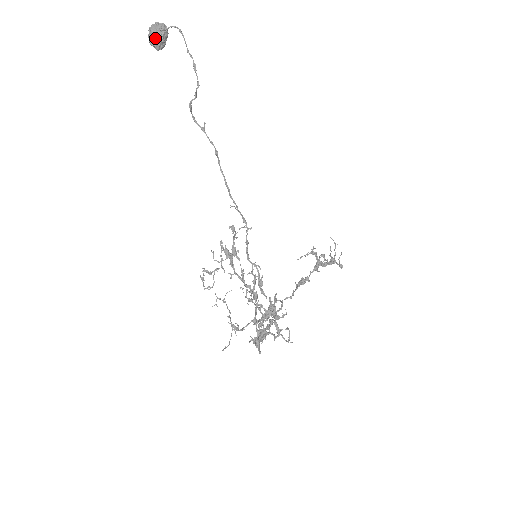
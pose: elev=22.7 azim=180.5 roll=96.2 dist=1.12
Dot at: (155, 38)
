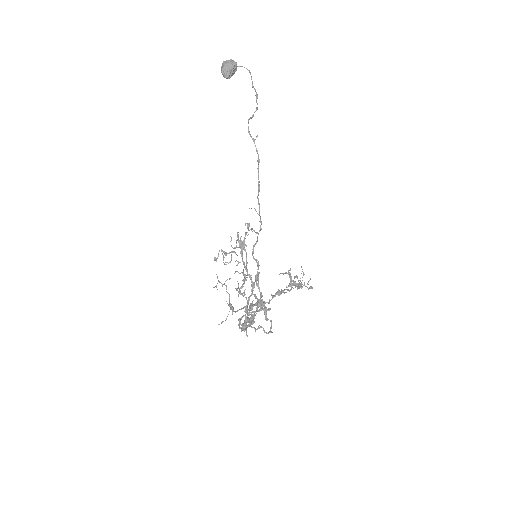
Dot at: (228, 69)
